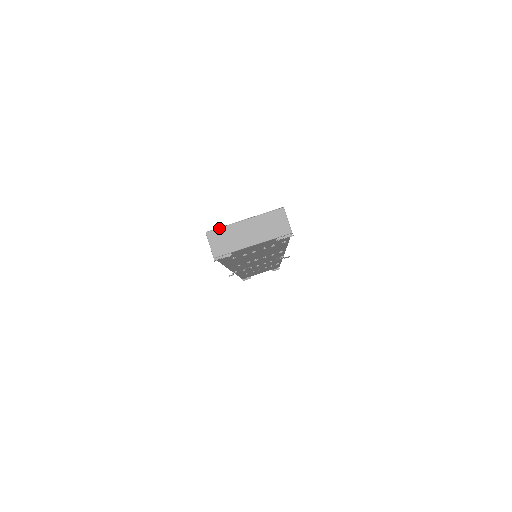
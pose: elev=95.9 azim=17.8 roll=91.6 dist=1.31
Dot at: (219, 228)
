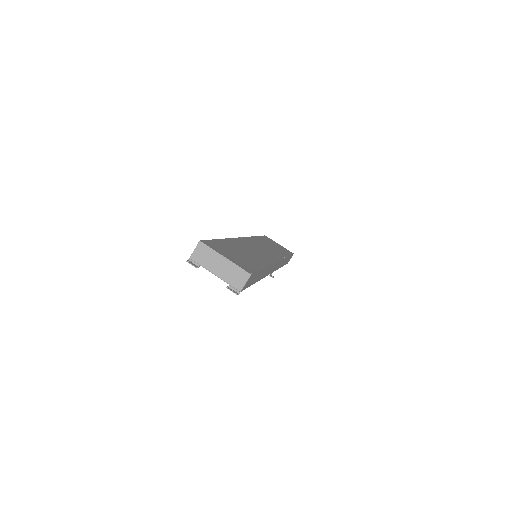
Dot at: (208, 247)
